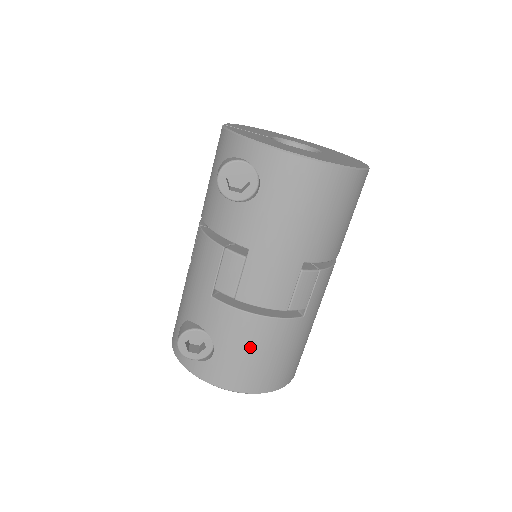
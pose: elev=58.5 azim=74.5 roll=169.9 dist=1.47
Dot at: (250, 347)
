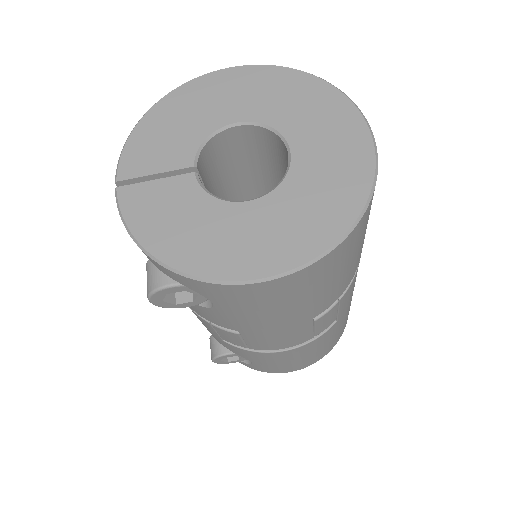
Dot at: (287, 360)
